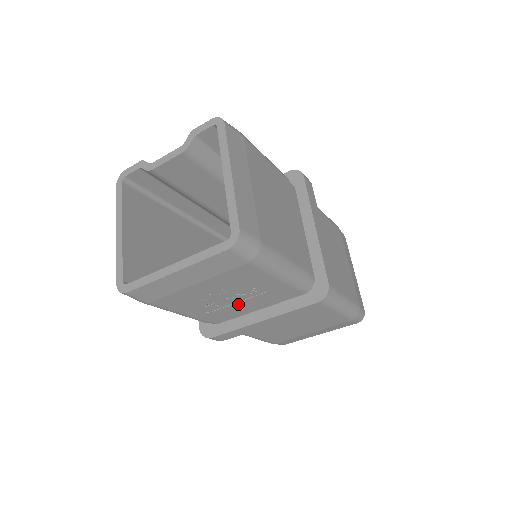
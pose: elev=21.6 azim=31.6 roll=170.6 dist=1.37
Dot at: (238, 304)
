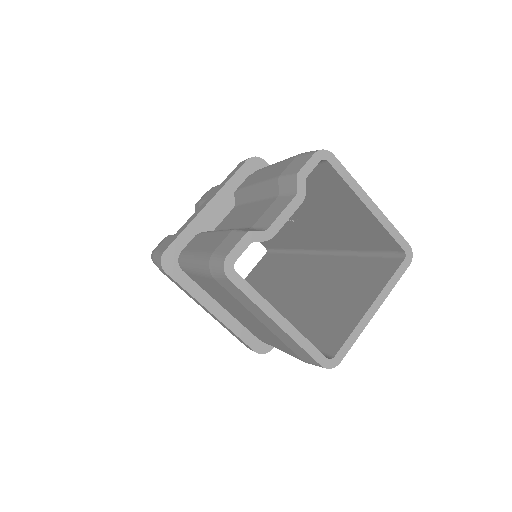
Dot at: occluded
